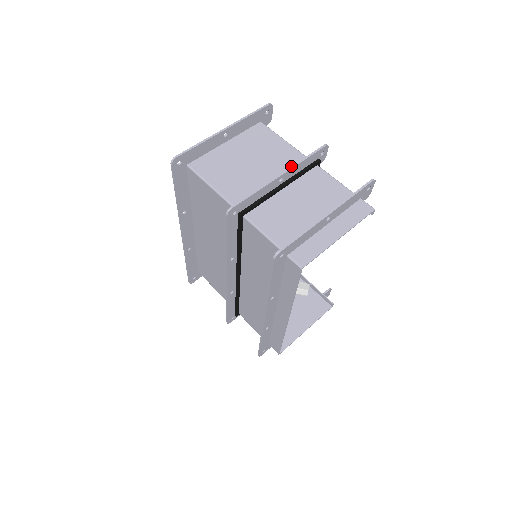
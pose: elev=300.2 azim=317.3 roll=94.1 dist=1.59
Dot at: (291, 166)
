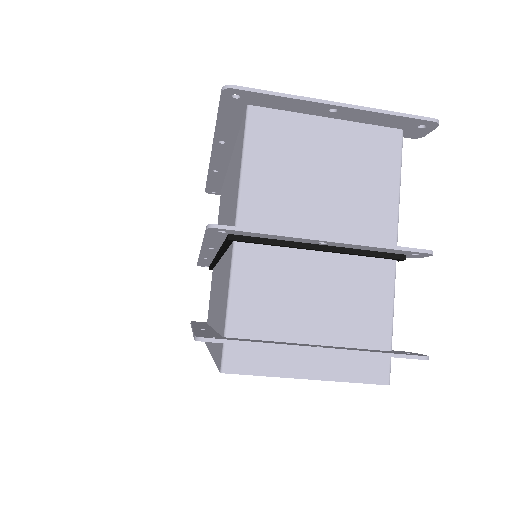
Dot at: occluded
